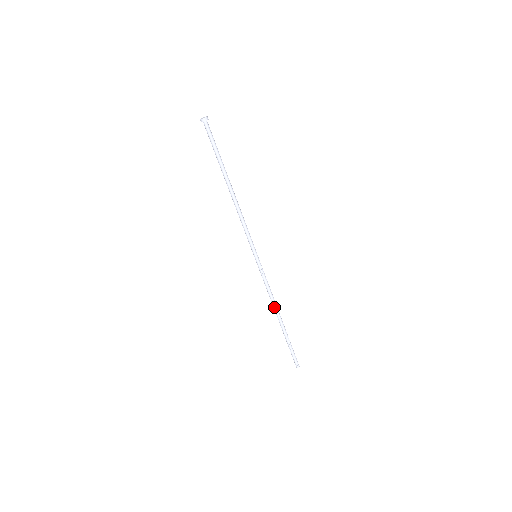
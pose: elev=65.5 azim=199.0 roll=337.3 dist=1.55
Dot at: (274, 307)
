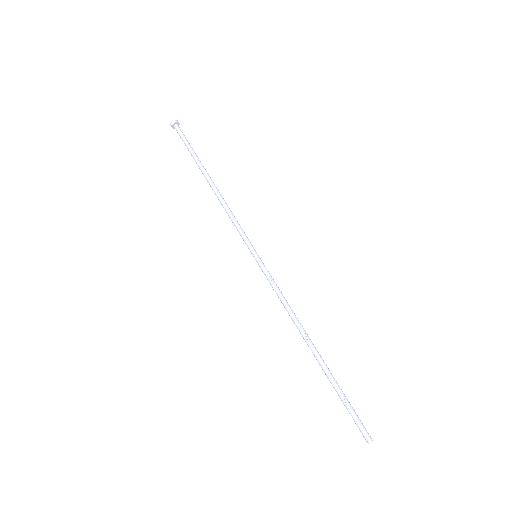
Dot at: (299, 327)
